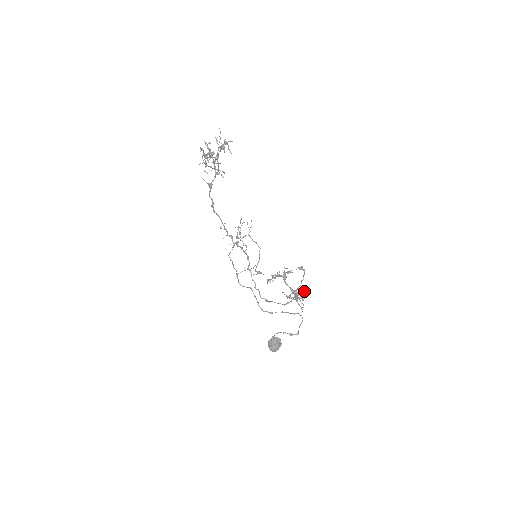
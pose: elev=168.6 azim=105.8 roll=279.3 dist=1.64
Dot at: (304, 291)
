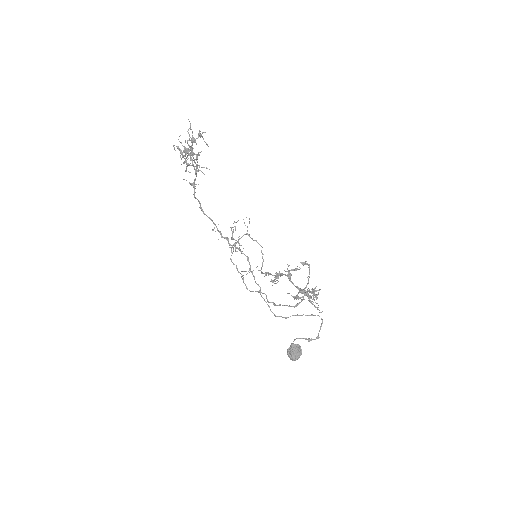
Dot at: (312, 289)
